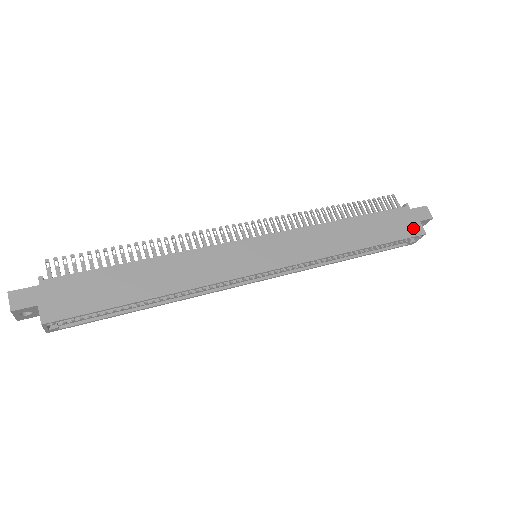
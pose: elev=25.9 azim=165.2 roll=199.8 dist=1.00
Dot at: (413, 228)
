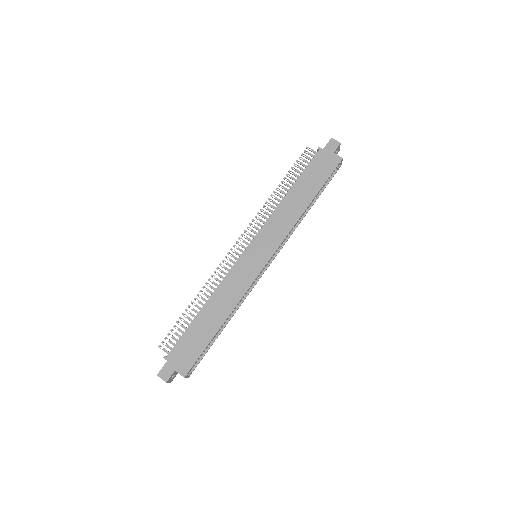
Dot at: (332, 162)
